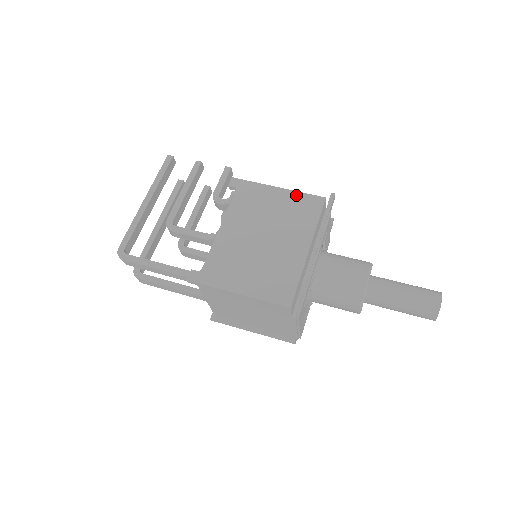
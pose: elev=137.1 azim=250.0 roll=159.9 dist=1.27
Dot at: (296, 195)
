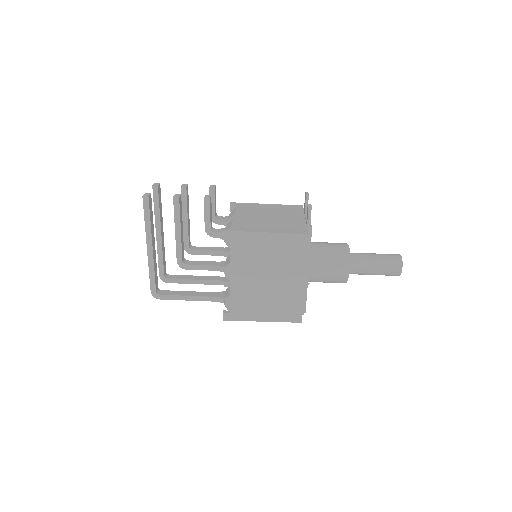
Dot at: (283, 237)
